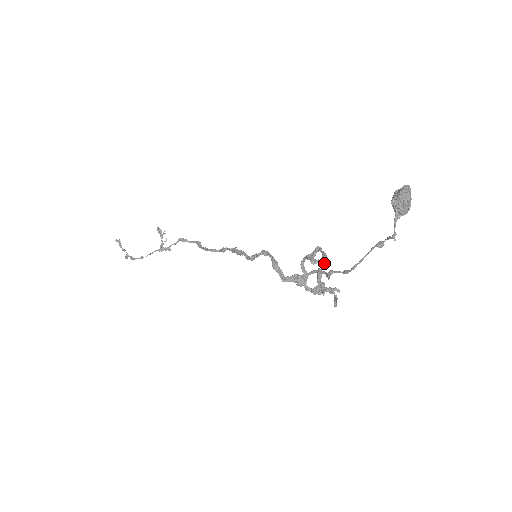
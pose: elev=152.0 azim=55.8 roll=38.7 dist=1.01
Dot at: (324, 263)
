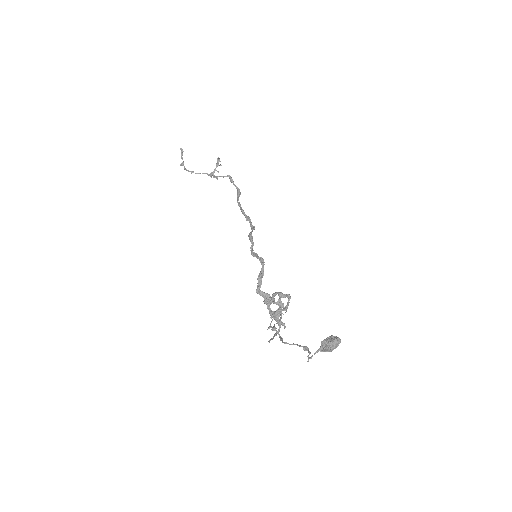
Dot at: occluded
